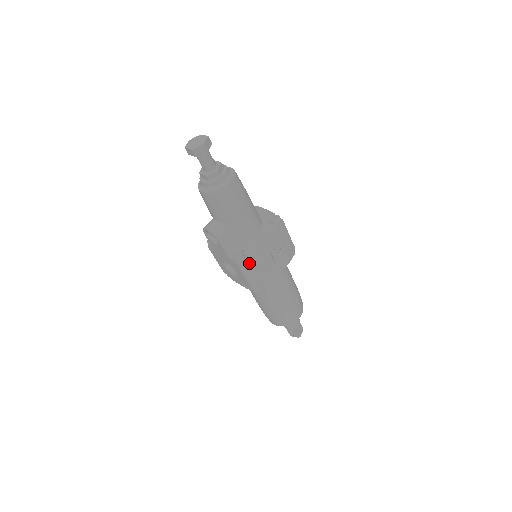
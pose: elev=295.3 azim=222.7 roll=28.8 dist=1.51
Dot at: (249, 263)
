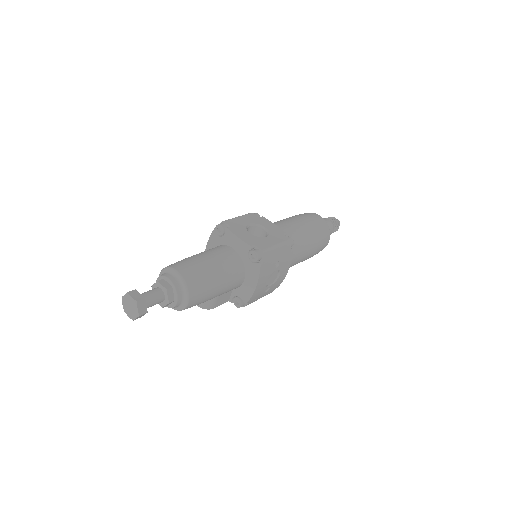
Dot at: (252, 301)
